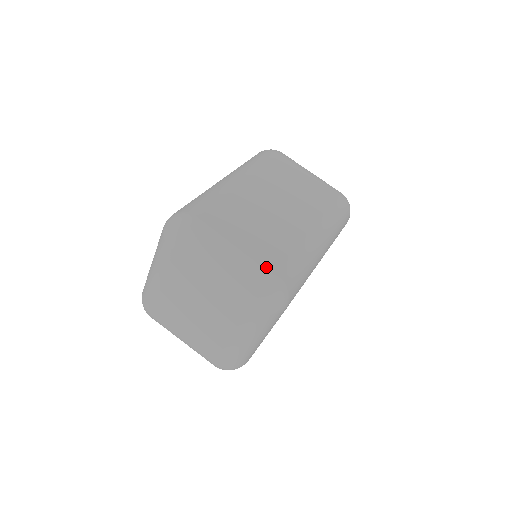
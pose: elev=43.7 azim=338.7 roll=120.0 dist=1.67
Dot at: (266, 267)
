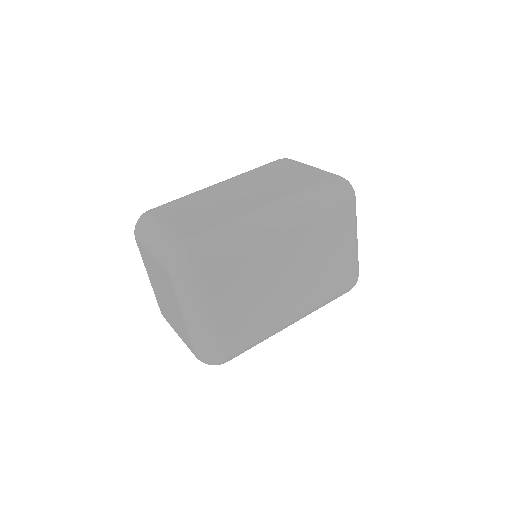
Dot at: (181, 235)
